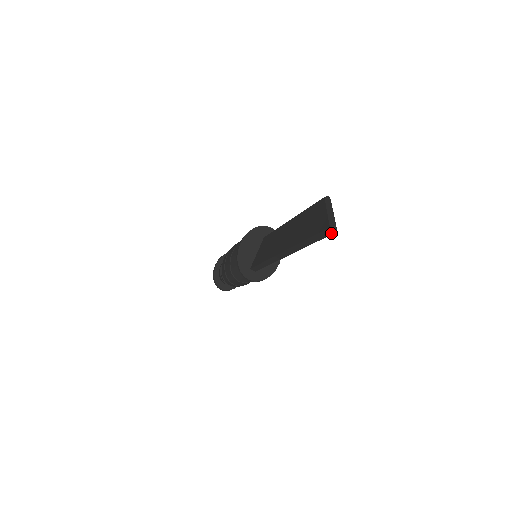
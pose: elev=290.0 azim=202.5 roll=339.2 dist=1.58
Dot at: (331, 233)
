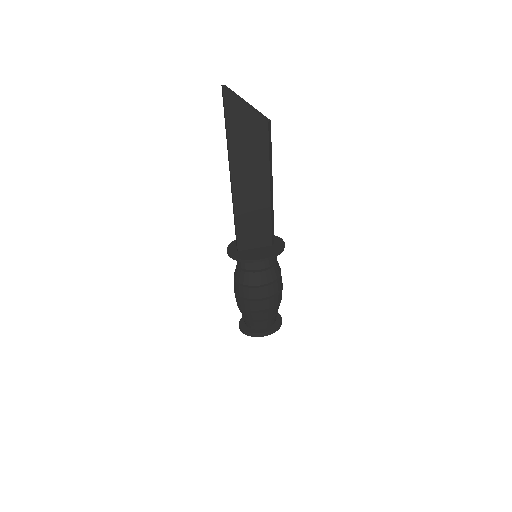
Dot at: (223, 95)
